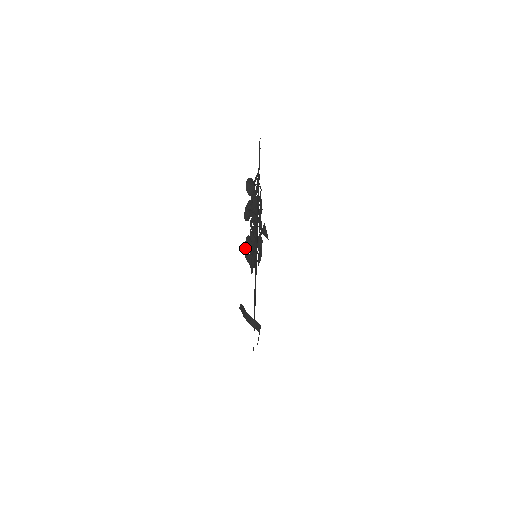
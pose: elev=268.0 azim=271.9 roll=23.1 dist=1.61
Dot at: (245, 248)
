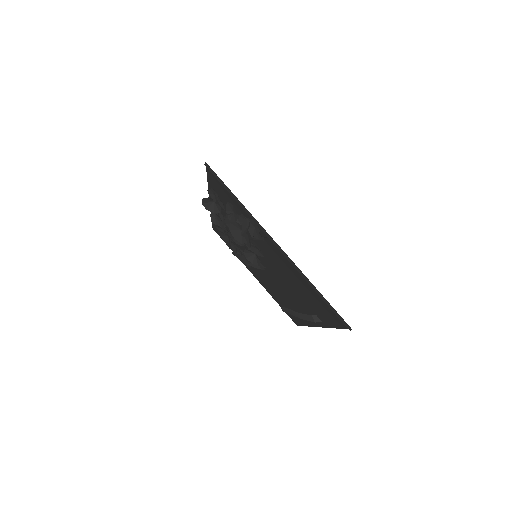
Dot at: occluded
